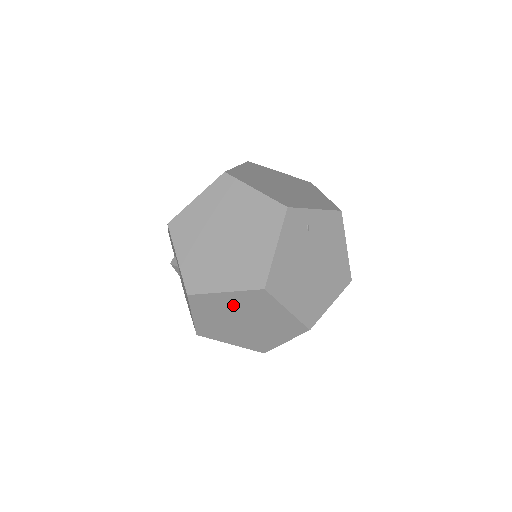
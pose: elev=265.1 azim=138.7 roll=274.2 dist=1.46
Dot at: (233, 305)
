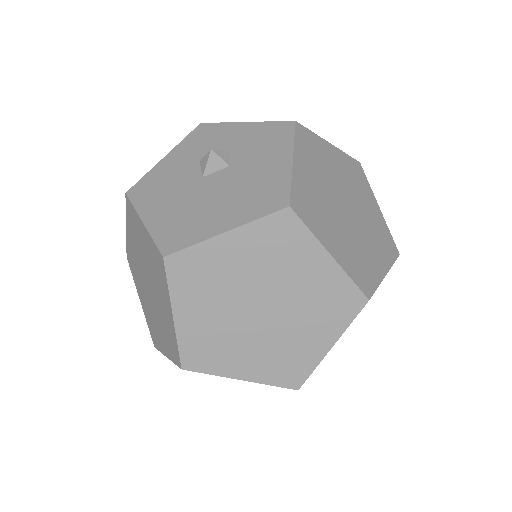
Dot at: (302, 278)
